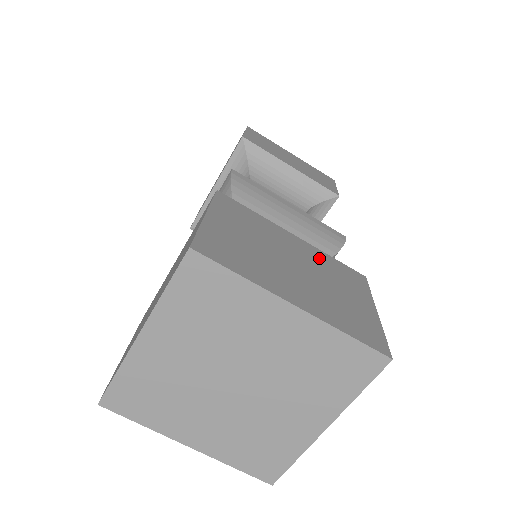
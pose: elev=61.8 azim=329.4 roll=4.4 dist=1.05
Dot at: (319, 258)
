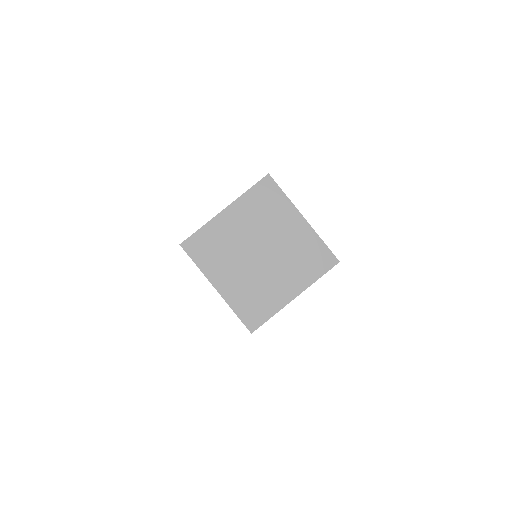
Dot at: occluded
